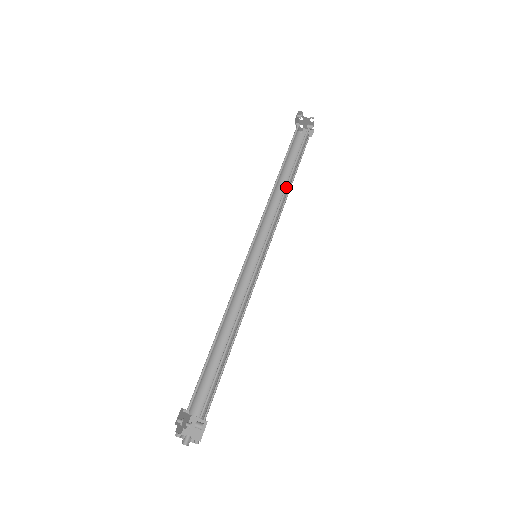
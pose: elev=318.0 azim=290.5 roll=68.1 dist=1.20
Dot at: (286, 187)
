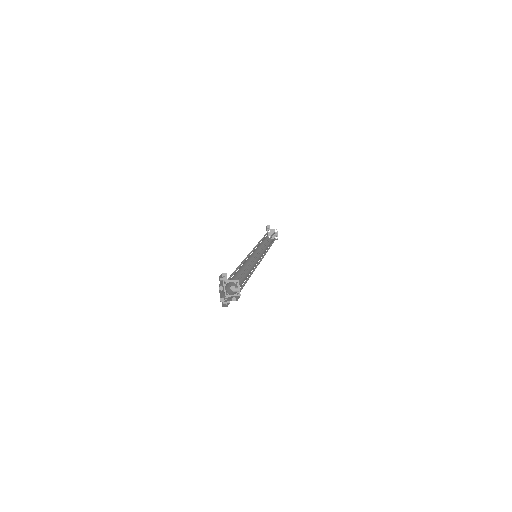
Dot at: (268, 241)
